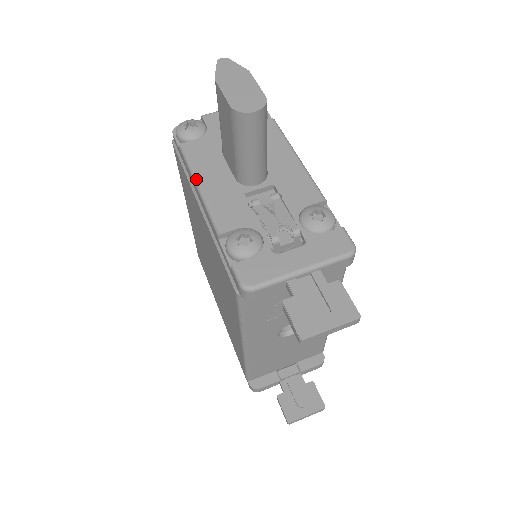
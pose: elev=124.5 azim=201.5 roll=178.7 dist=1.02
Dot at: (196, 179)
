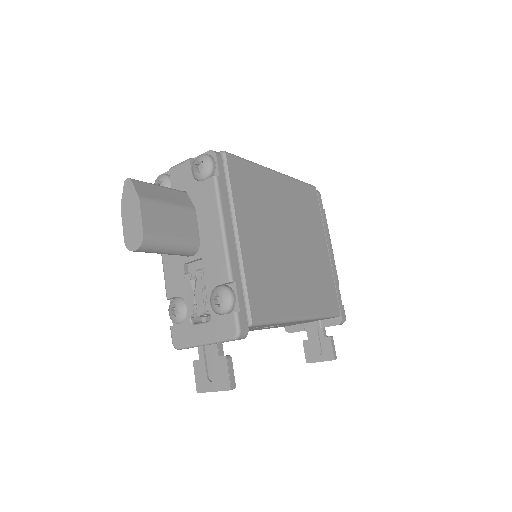
Dot at: occluded
